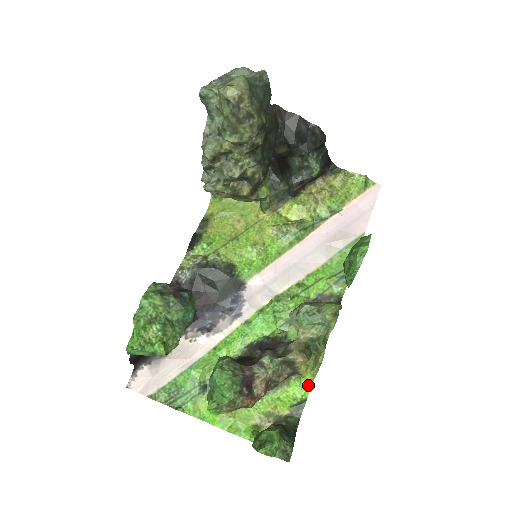
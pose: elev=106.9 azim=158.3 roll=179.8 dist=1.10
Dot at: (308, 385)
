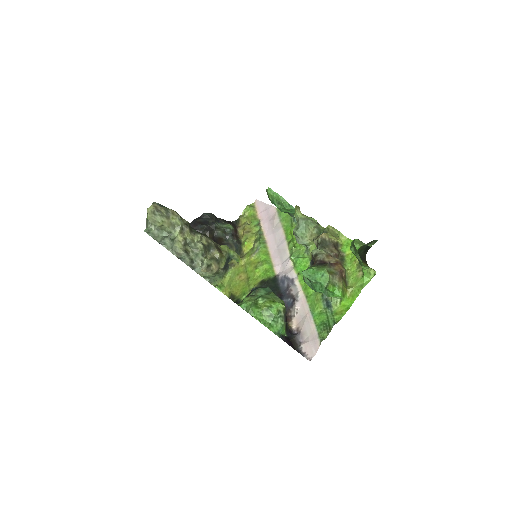
Dot at: (349, 241)
